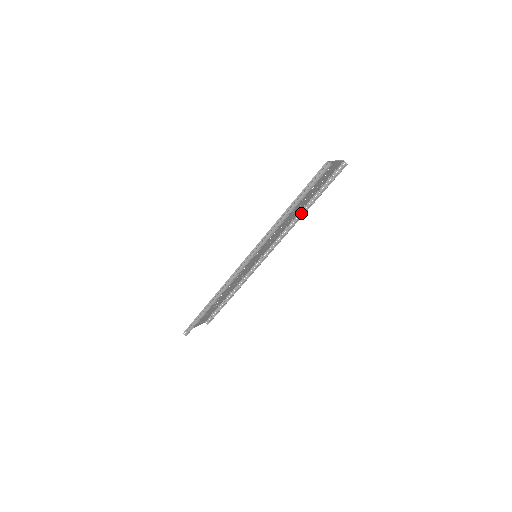
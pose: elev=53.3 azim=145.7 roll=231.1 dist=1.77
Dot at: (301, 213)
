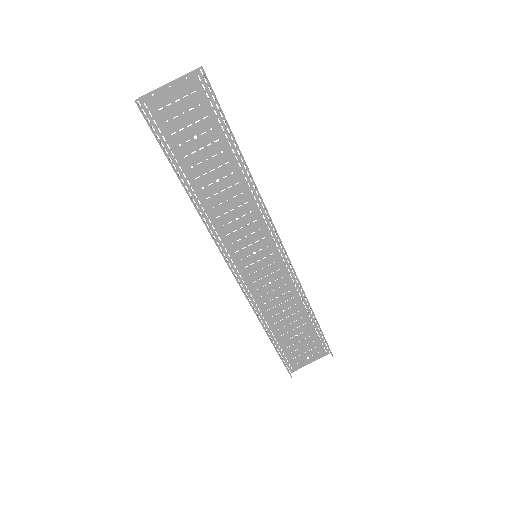
Dot at: (249, 171)
